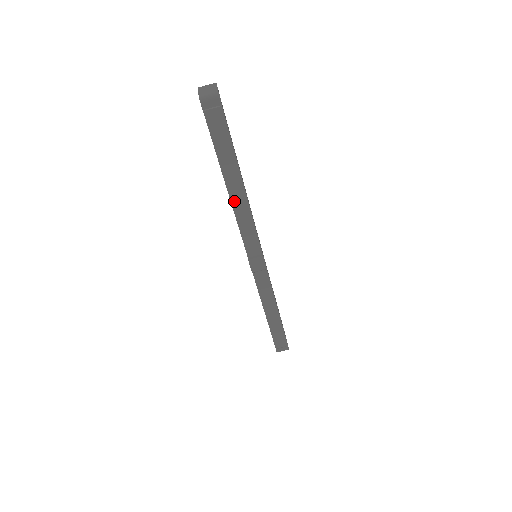
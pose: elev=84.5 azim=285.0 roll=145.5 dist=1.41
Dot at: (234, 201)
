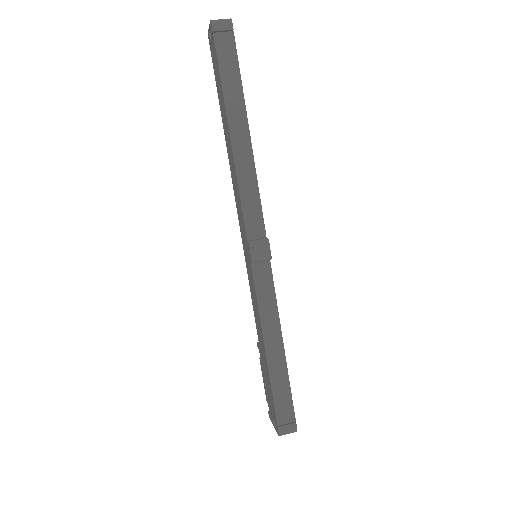
Dot at: (236, 151)
